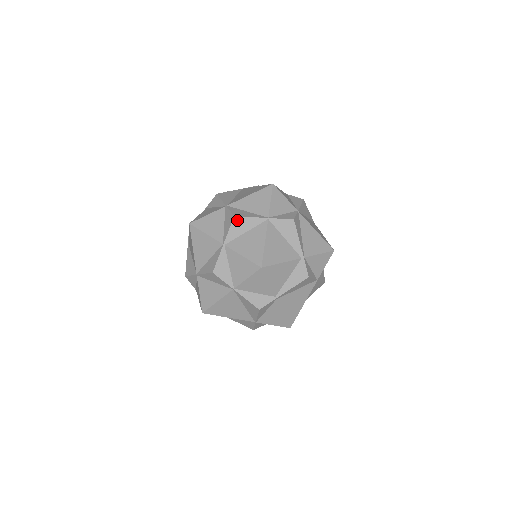
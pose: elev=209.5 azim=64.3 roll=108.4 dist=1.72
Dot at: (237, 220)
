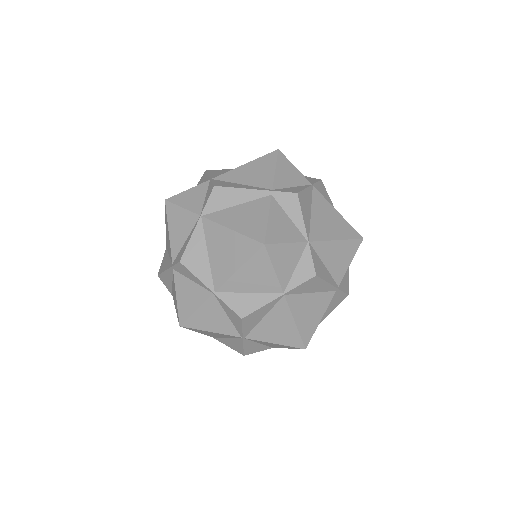
Dot at: (247, 319)
